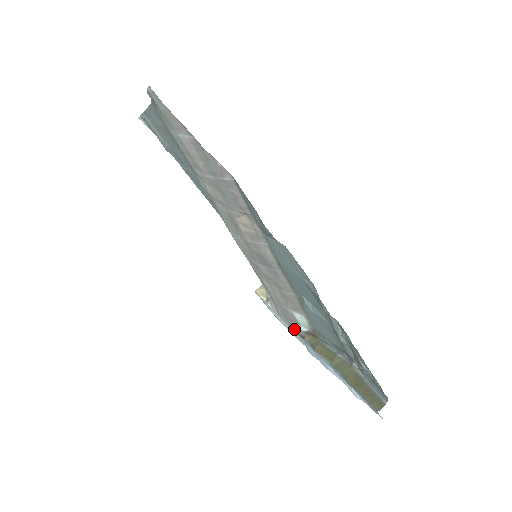
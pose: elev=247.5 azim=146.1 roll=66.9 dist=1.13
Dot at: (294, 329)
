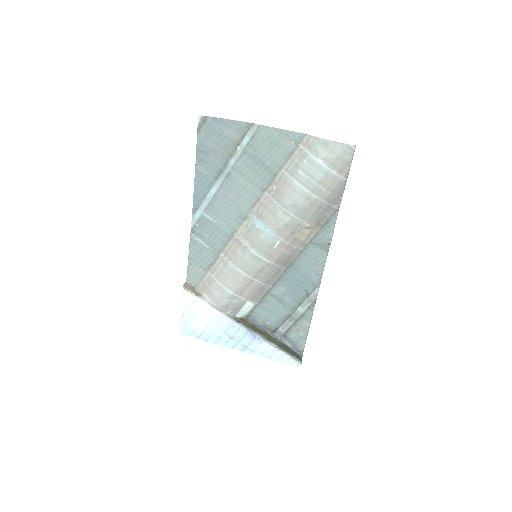
Dot at: (232, 316)
